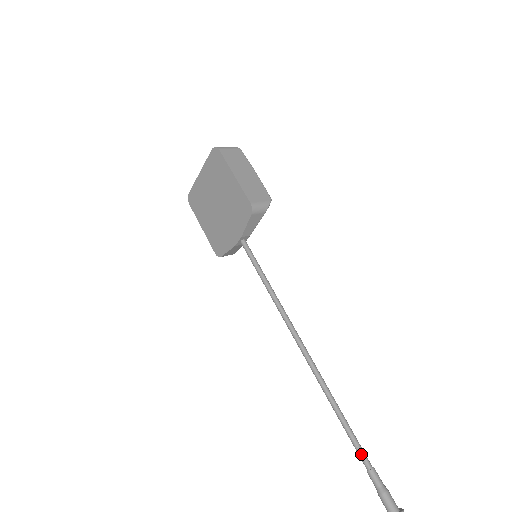
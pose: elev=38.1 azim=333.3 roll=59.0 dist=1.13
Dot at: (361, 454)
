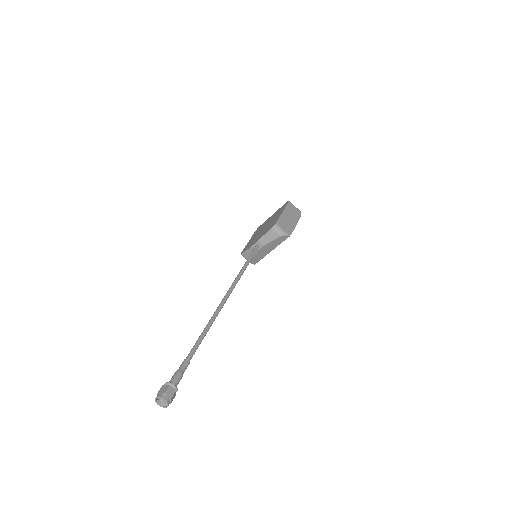
Dot at: (192, 350)
